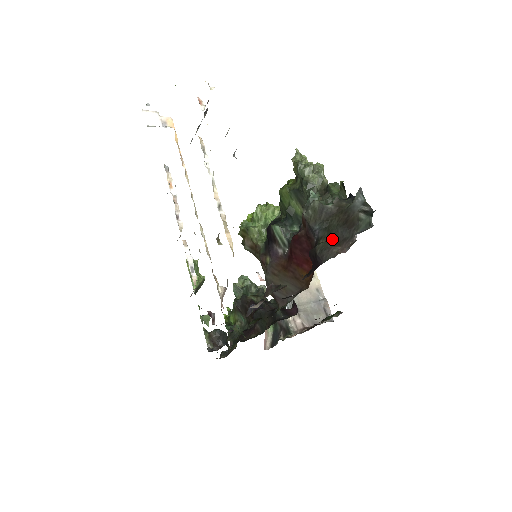
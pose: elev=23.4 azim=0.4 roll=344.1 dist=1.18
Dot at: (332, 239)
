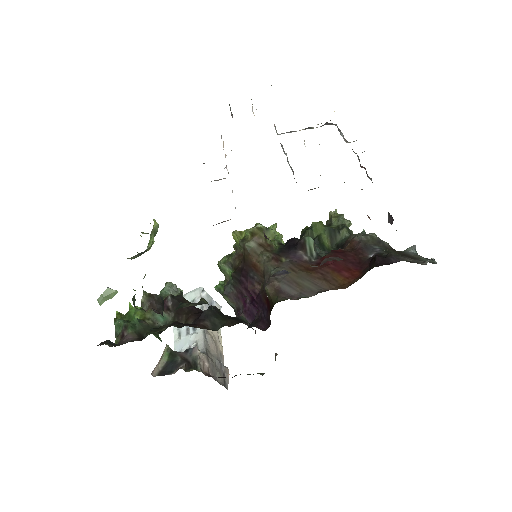
Dot at: occluded
